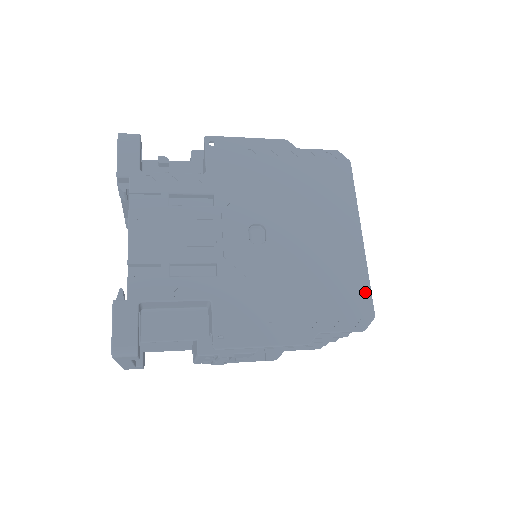
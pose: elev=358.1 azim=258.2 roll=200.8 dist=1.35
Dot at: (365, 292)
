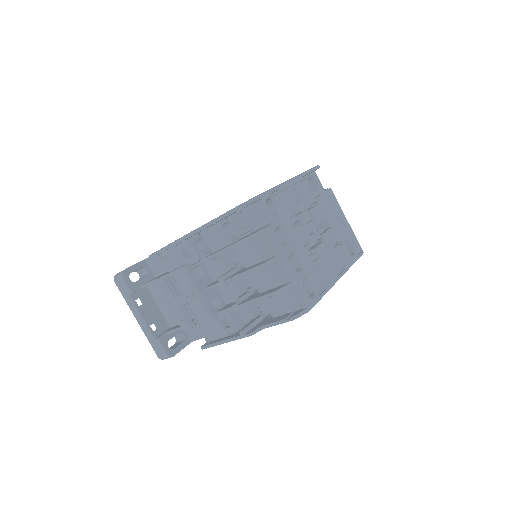
Dot at: occluded
